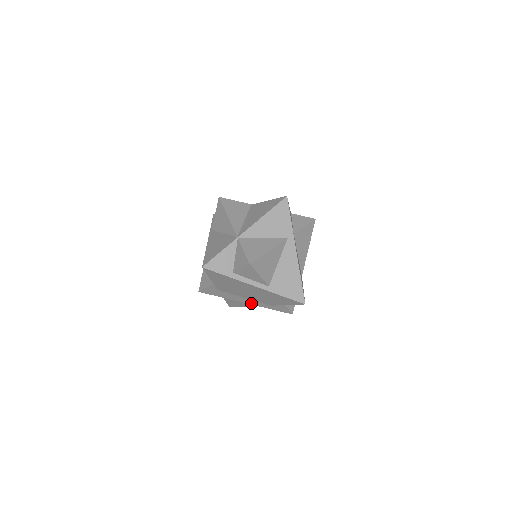
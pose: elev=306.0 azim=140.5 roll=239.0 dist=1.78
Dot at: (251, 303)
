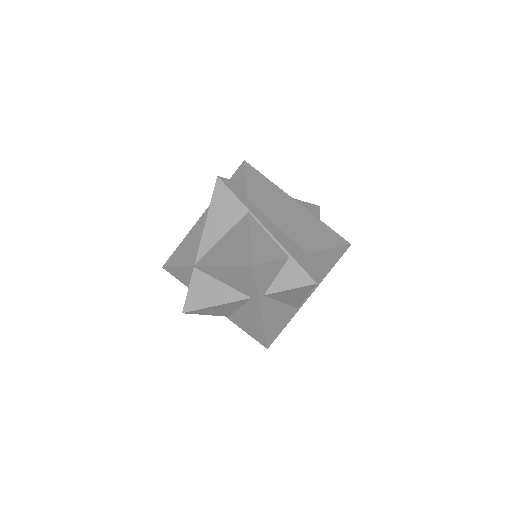
Dot at: occluded
